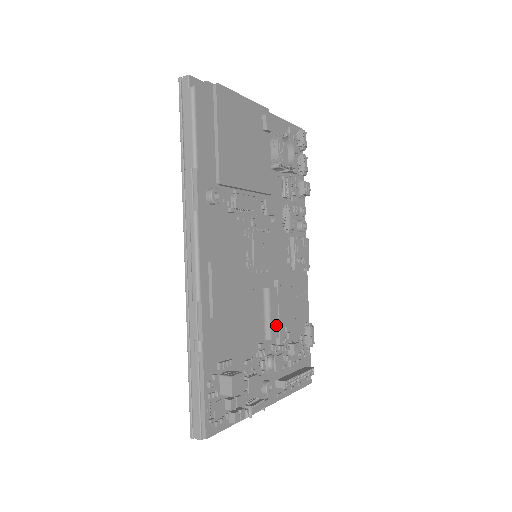
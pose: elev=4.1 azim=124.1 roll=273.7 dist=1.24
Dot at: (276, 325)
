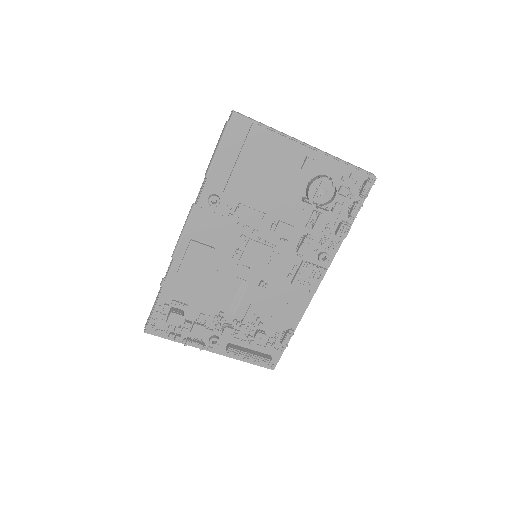
Dot at: (244, 309)
